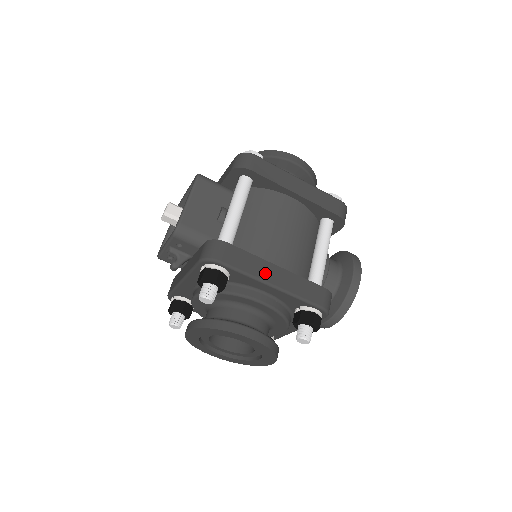
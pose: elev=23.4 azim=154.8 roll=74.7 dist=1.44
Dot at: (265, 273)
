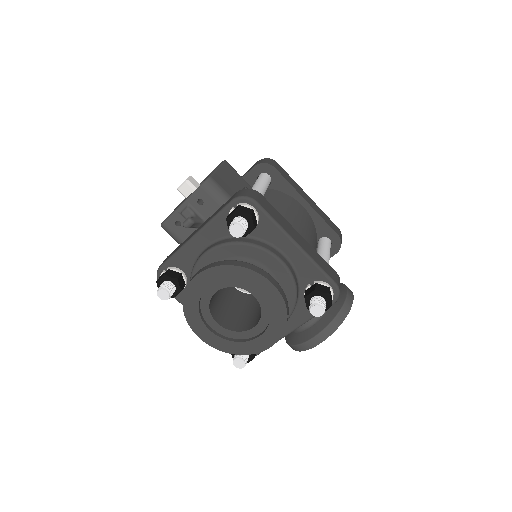
Dot at: (291, 232)
